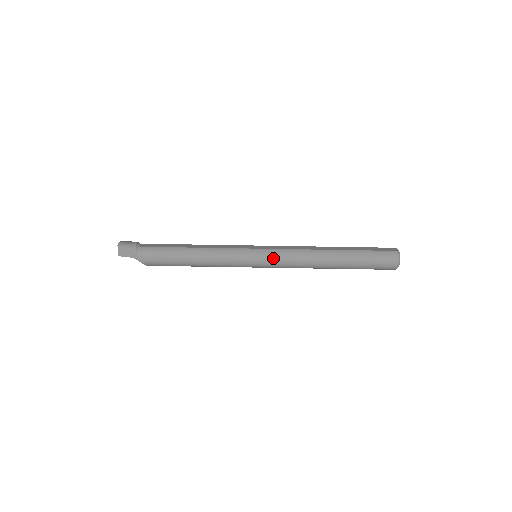
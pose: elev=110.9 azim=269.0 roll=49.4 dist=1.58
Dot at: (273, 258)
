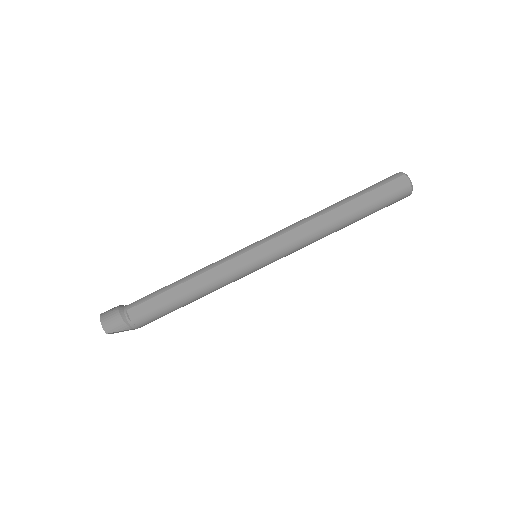
Dot at: (280, 258)
